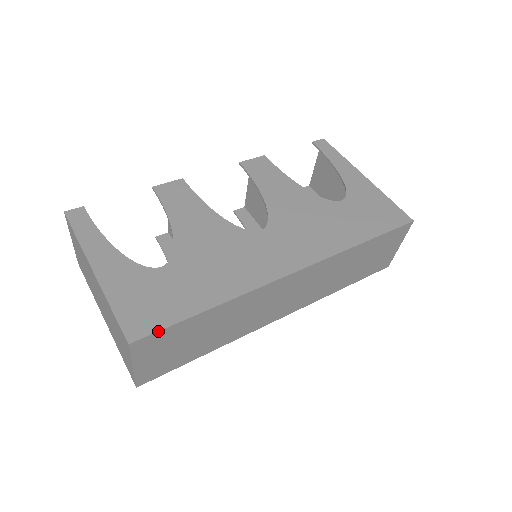
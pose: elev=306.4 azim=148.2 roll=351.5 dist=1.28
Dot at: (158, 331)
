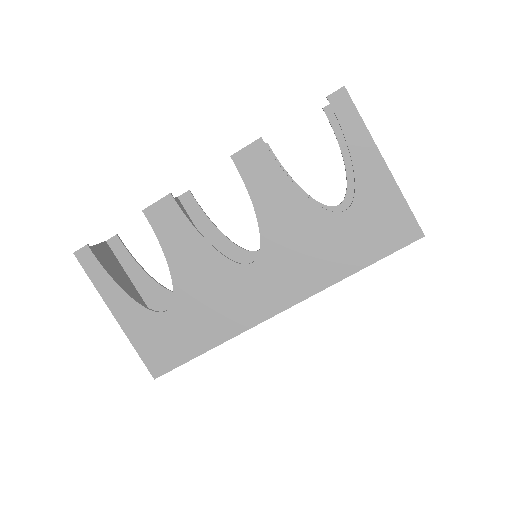
Dot at: occluded
